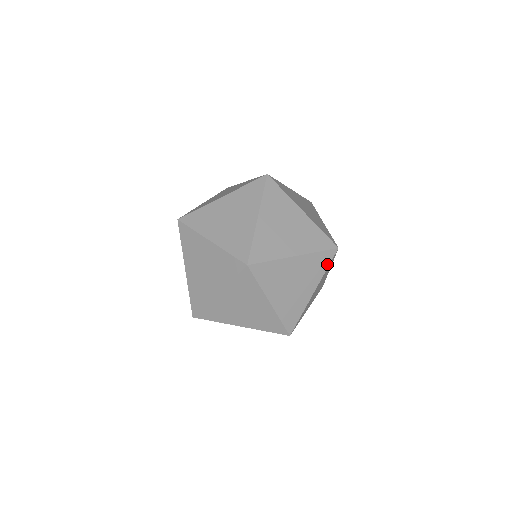
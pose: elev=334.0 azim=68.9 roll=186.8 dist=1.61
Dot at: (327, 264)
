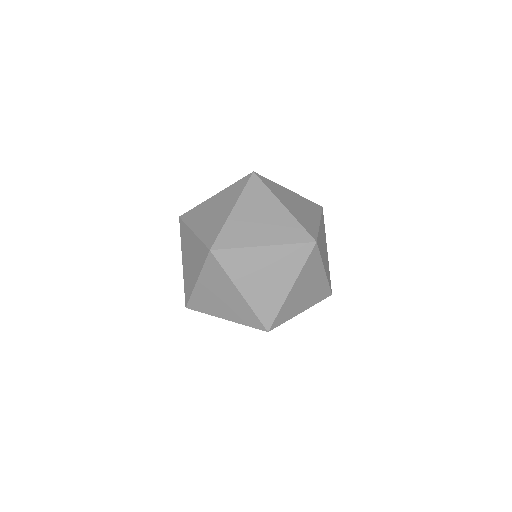
Dot at: occluded
